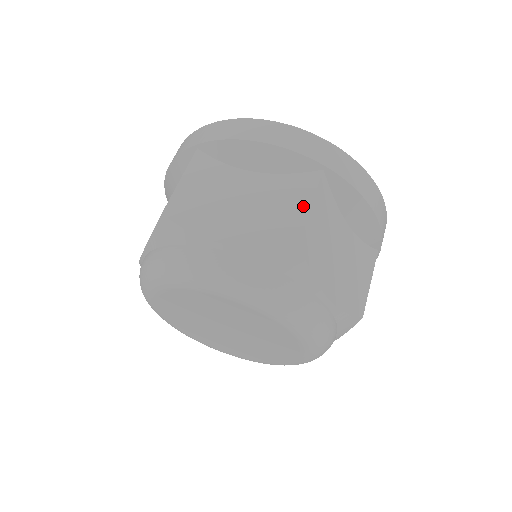
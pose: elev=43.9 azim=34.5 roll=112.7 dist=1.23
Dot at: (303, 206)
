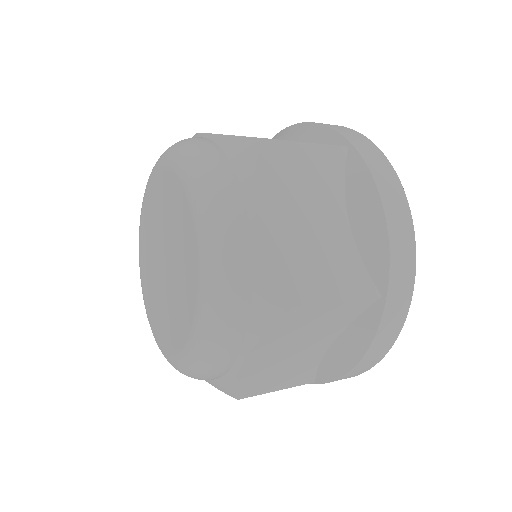
Dot at: (335, 293)
